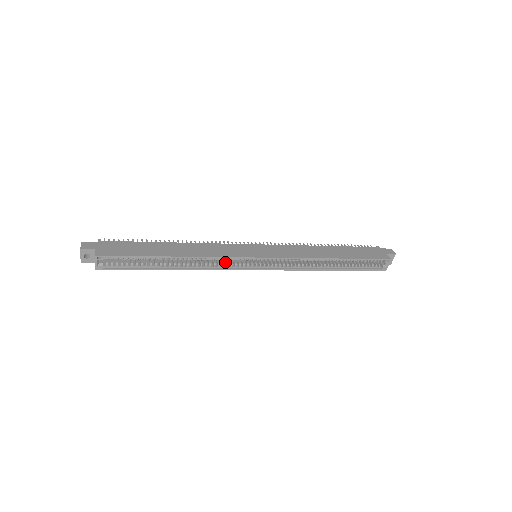
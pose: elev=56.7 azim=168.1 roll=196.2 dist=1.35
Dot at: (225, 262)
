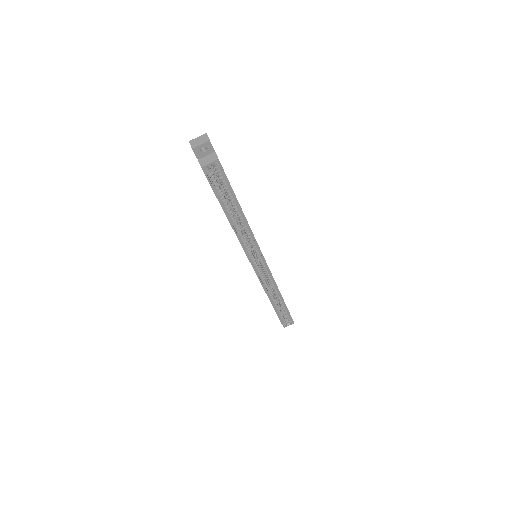
Dot at: (246, 244)
